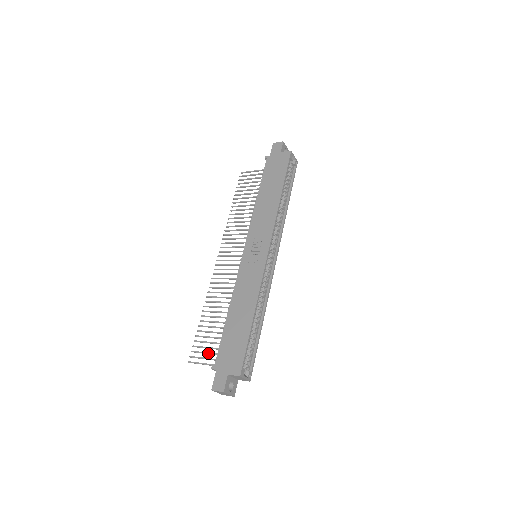
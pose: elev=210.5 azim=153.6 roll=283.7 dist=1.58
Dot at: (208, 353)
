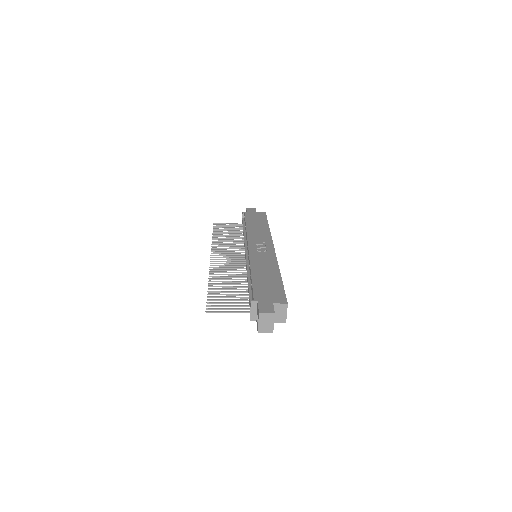
Dot at: (230, 305)
